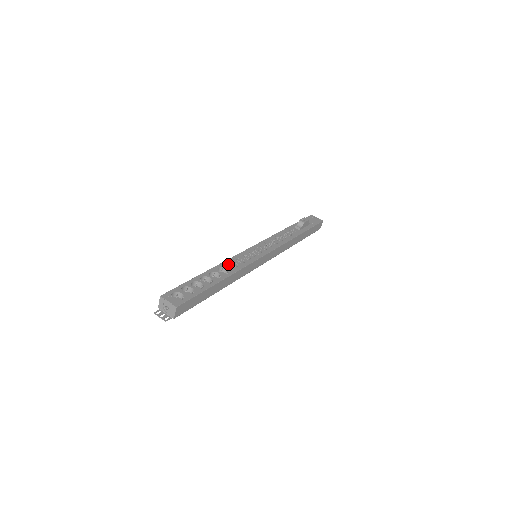
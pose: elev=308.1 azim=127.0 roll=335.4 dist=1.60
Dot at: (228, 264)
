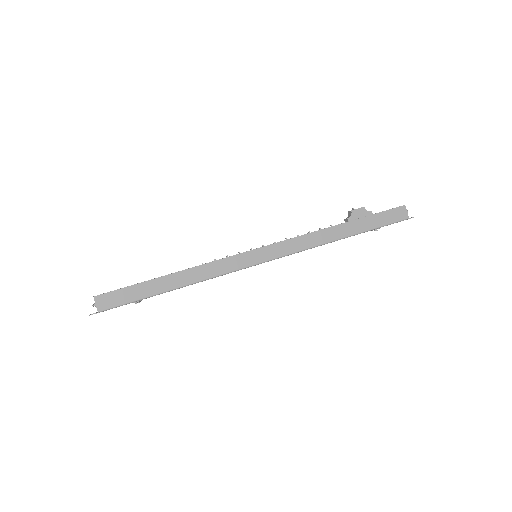
Dot at: occluded
